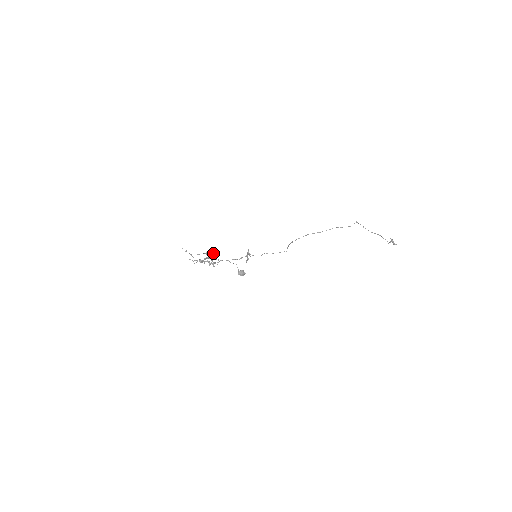
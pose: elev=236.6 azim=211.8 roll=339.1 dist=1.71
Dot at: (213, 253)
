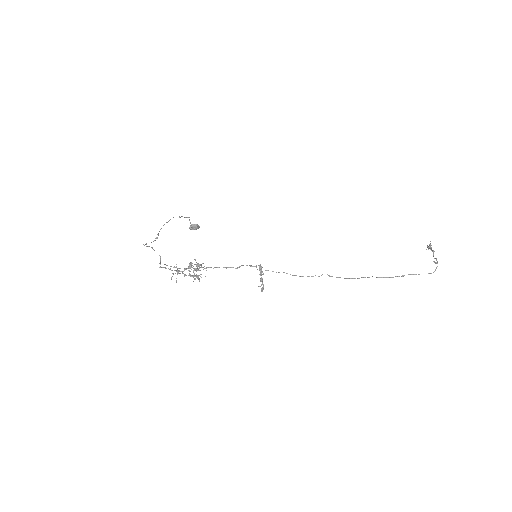
Dot at: (170, 219)
